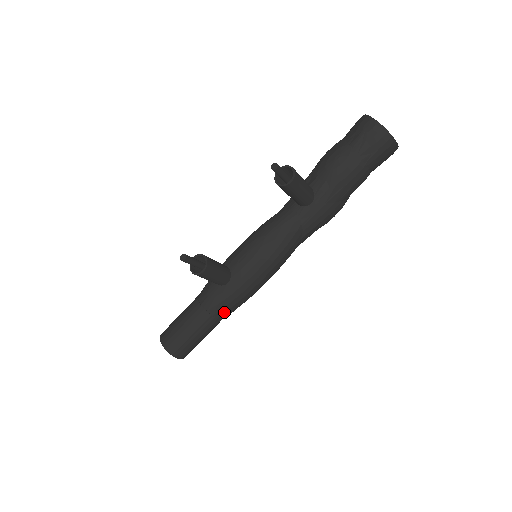
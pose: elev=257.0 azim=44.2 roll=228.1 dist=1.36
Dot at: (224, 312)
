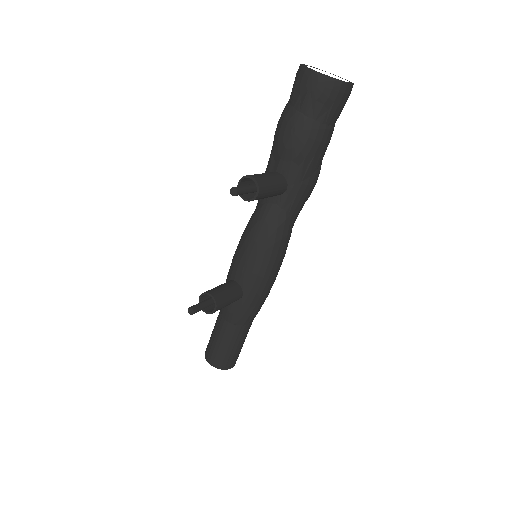
Dot at: (252, 318)
